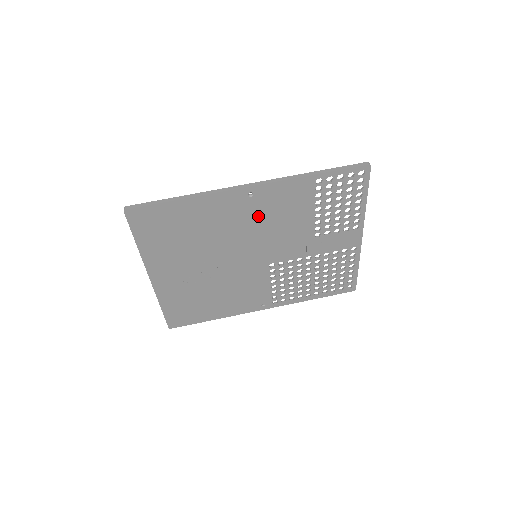
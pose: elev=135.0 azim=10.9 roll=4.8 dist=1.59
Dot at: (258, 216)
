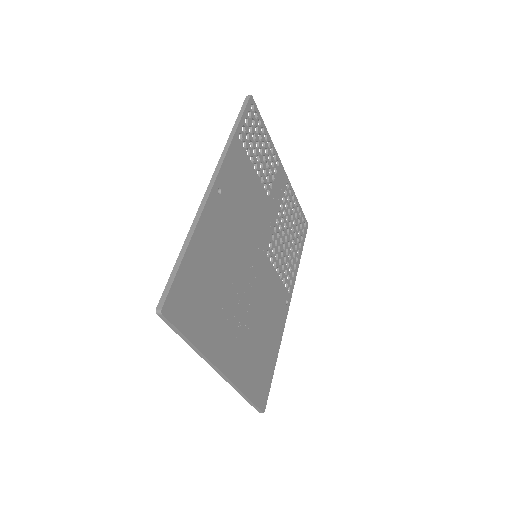
Dot at: (235, 210)
